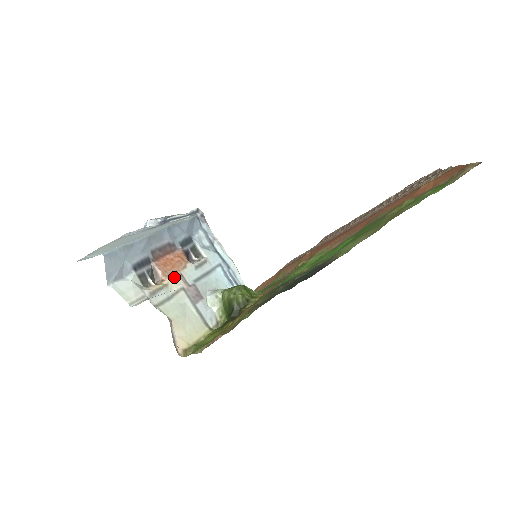
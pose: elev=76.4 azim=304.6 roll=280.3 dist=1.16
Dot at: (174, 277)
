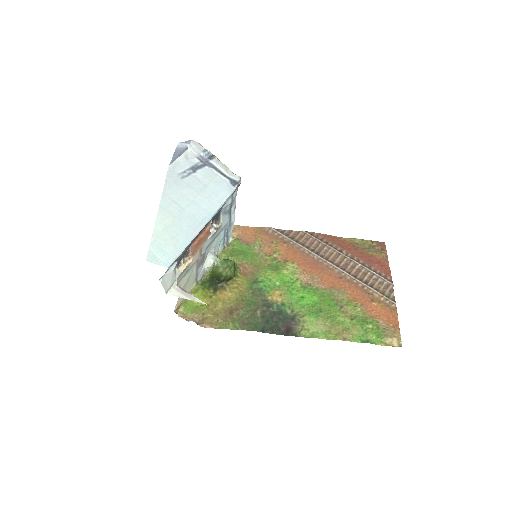
Dot at: (197, 254)
